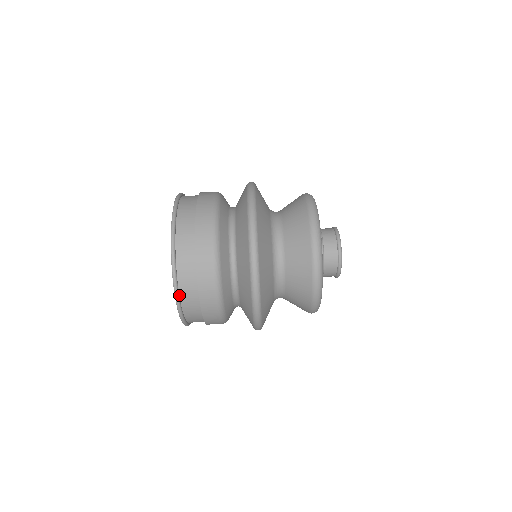
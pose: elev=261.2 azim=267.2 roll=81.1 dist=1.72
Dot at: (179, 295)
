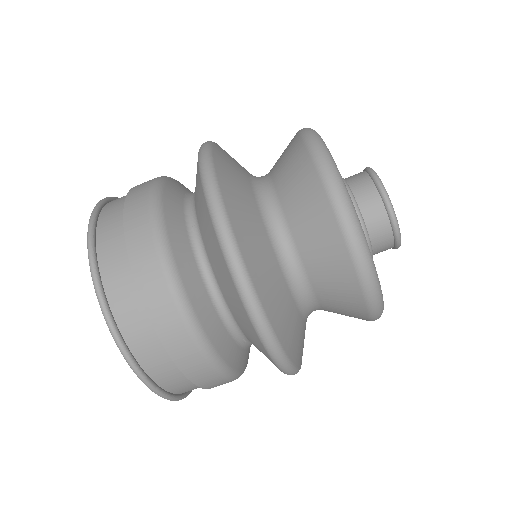
Dot at: (162, 388)
